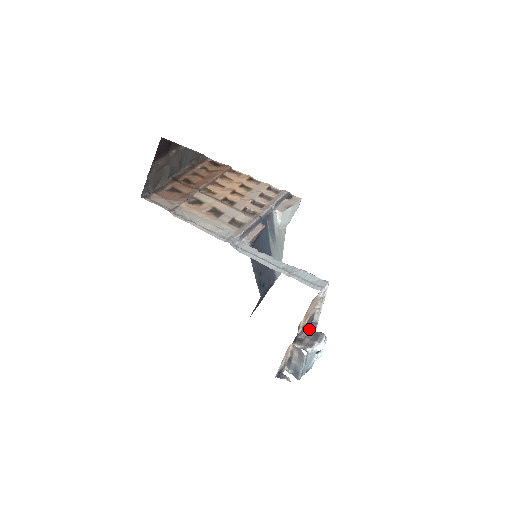
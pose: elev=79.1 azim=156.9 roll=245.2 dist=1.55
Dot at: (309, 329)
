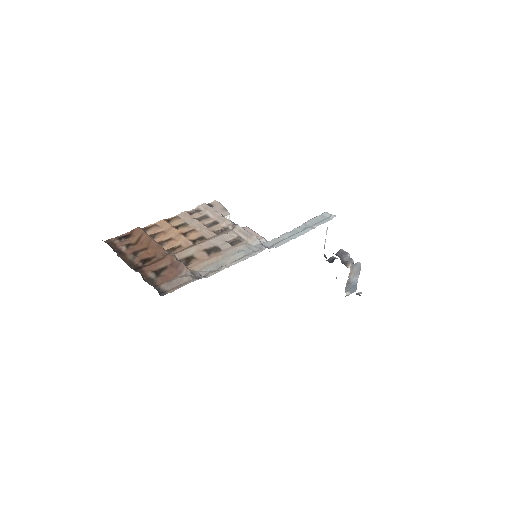
Dot at: (336, 255)
